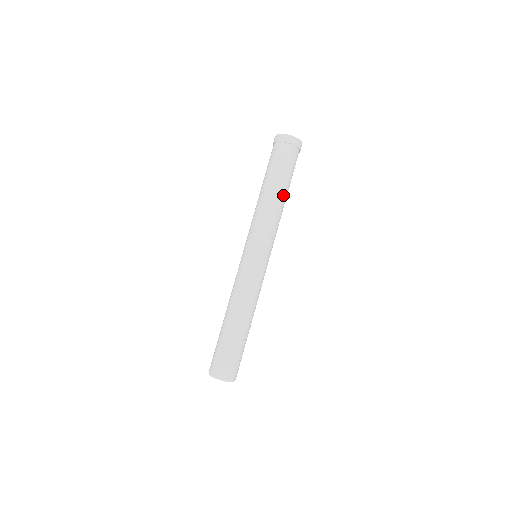
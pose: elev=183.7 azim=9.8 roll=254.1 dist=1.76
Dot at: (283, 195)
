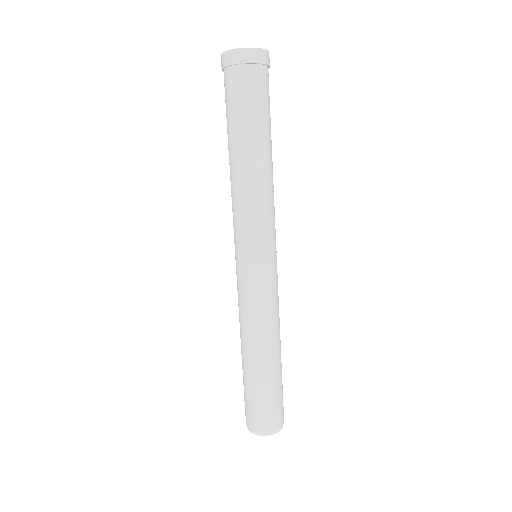
Dot at: (271, 154)
